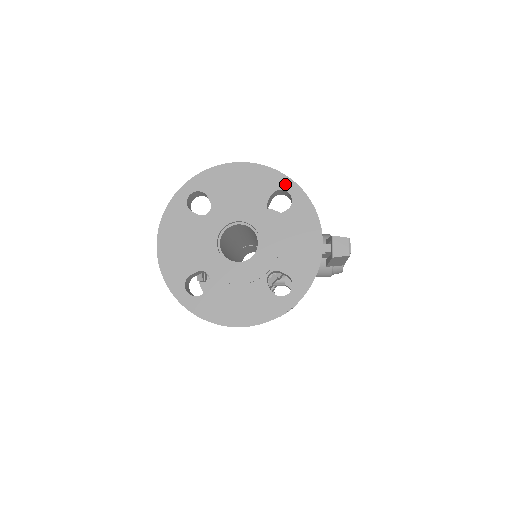
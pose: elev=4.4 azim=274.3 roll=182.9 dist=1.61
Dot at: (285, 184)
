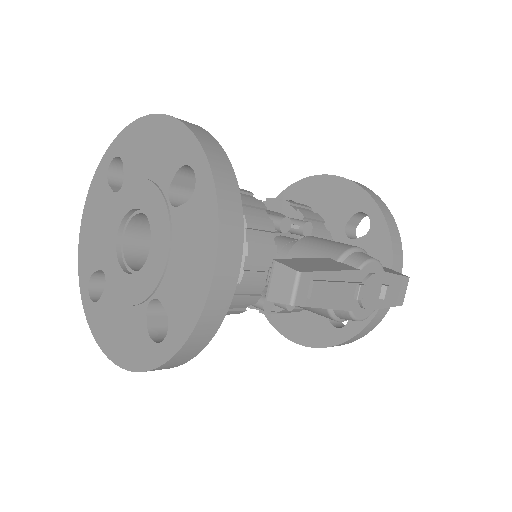
Dot at: (193, 155)
